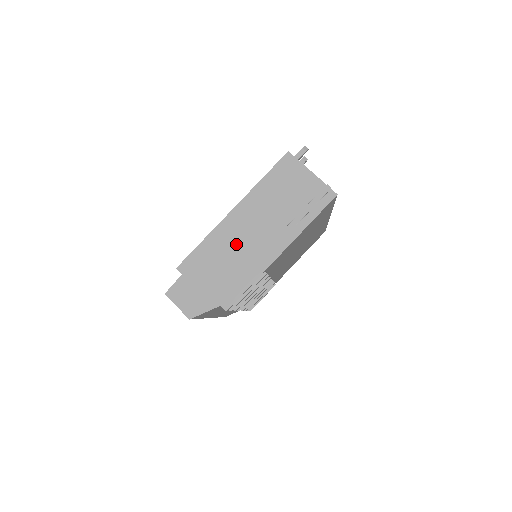
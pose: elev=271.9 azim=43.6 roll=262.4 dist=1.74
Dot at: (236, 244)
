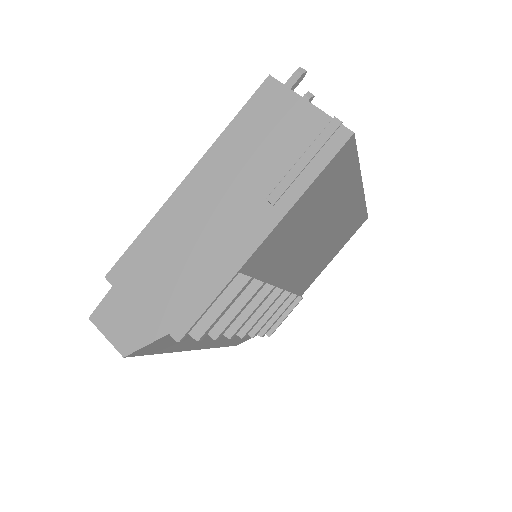
Dot at: (192, 232)
